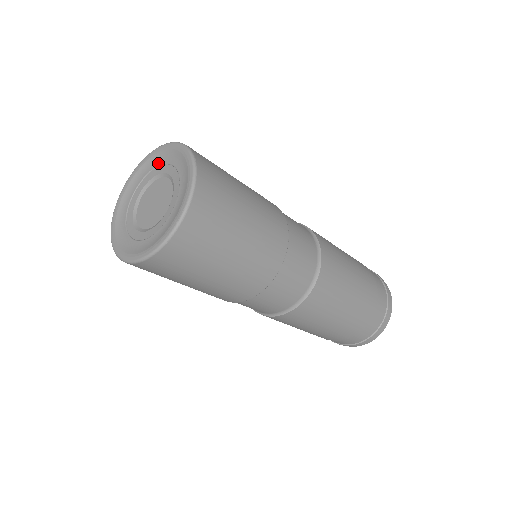
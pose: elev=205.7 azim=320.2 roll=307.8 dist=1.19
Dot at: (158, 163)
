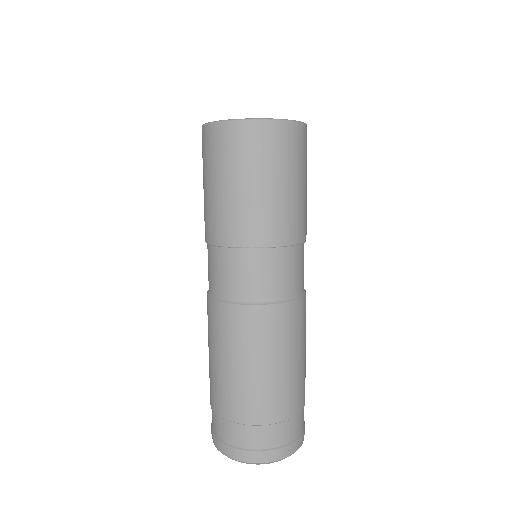
Dot at: occluded
